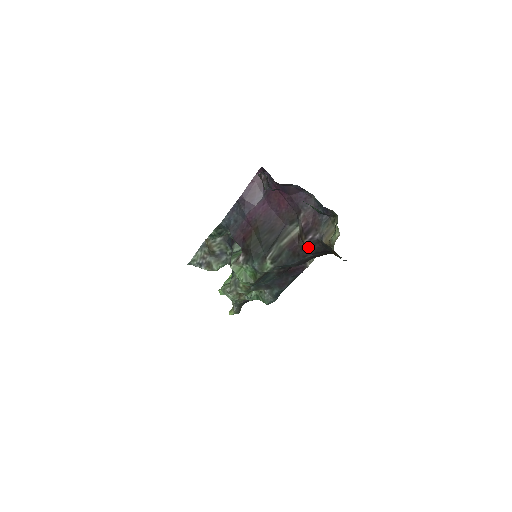
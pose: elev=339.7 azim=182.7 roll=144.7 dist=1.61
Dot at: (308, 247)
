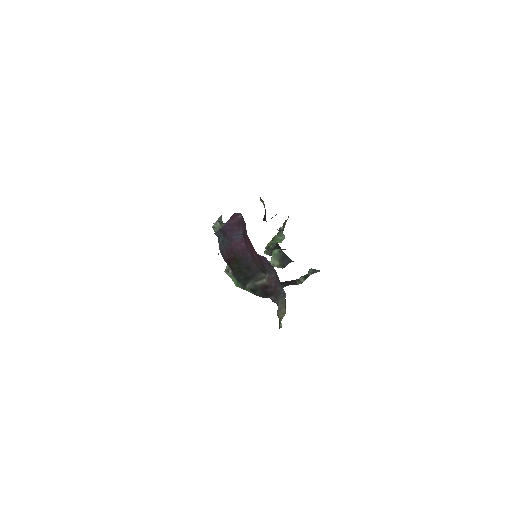
Dot at: occluded
